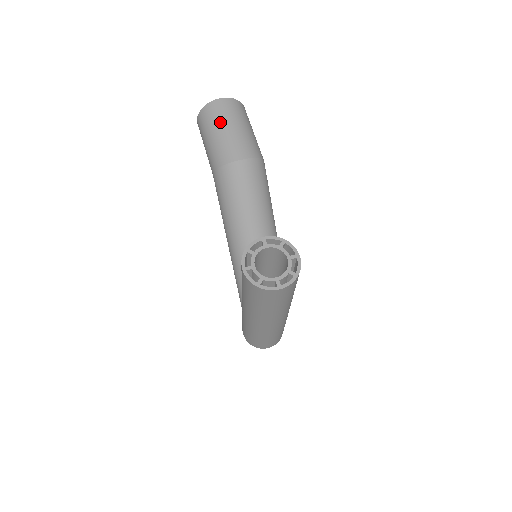
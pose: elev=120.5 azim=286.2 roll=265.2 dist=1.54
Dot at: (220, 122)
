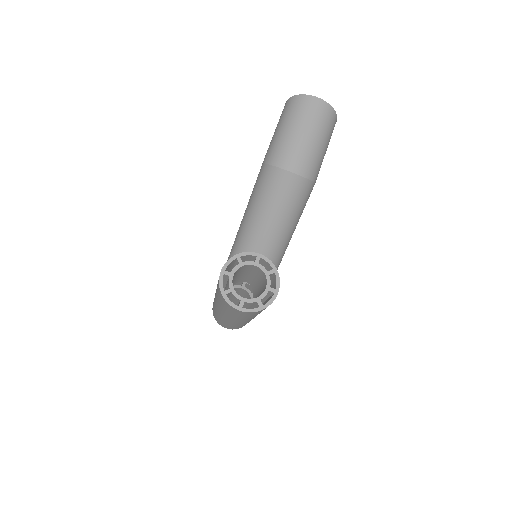
Dot at: (300, 121)
